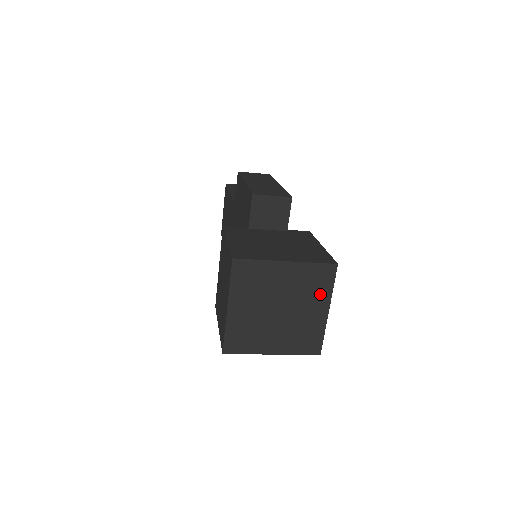
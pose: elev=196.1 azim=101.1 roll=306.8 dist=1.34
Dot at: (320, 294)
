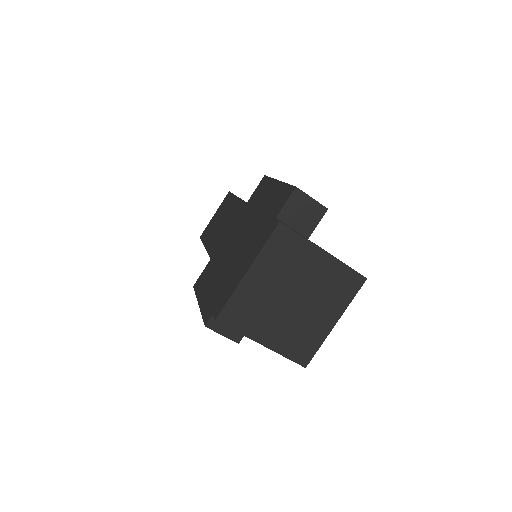
Dot at: (337, 301)
